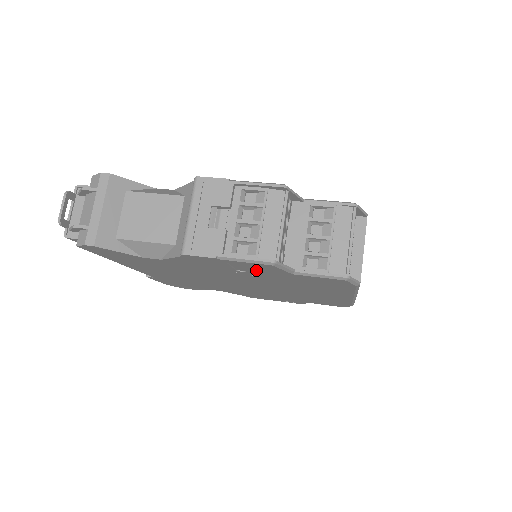
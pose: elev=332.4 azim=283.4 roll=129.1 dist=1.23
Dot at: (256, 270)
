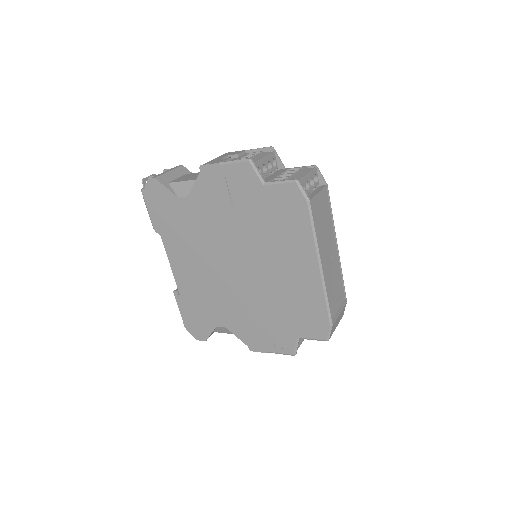
Dot at: (242, 189)
